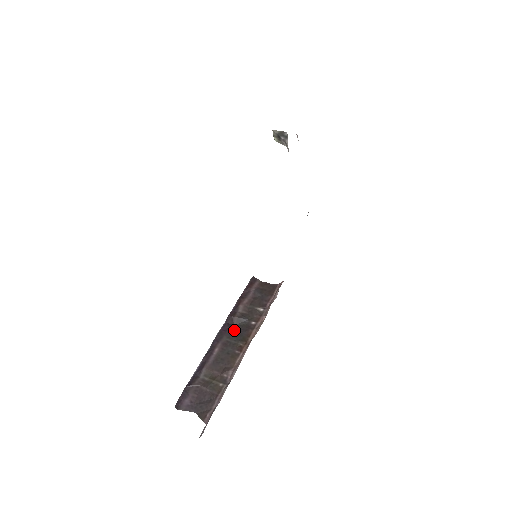
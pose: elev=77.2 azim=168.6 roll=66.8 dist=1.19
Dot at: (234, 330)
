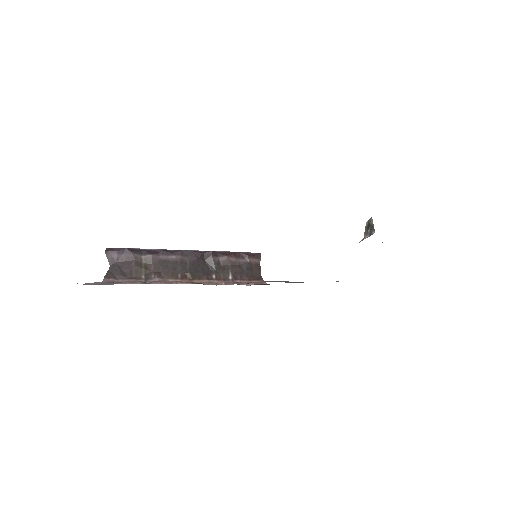
Dot at: (200, 263)
